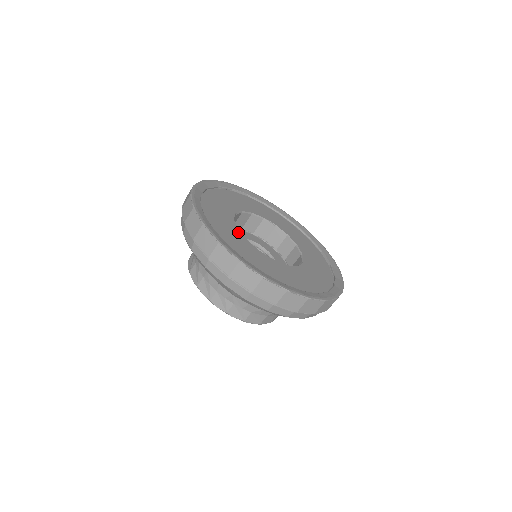
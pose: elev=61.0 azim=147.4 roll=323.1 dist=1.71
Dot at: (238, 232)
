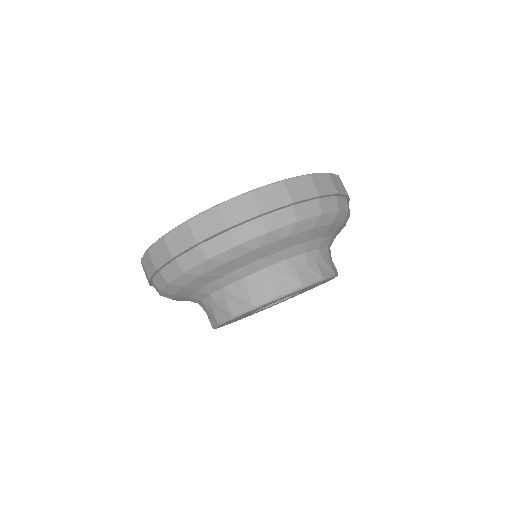
Dot at: occluded
